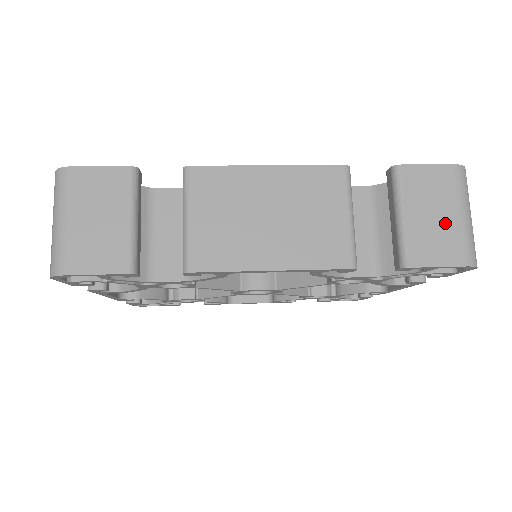
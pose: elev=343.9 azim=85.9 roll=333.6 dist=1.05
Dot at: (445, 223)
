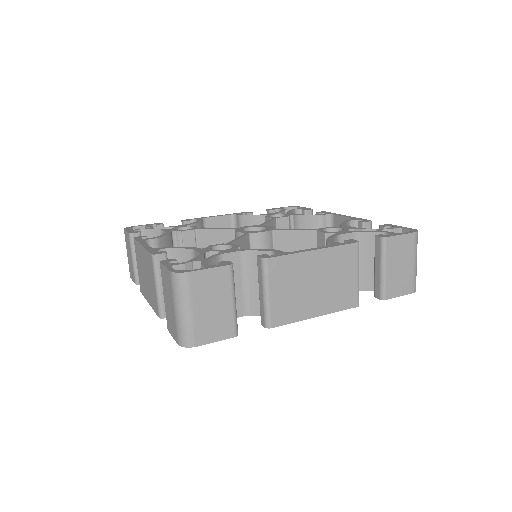
Dot at: (405, 270)
